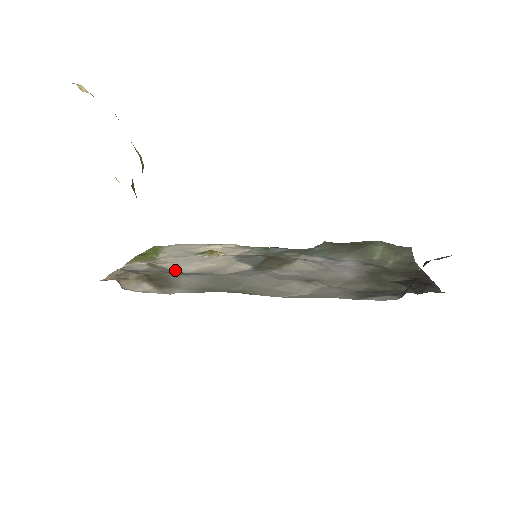
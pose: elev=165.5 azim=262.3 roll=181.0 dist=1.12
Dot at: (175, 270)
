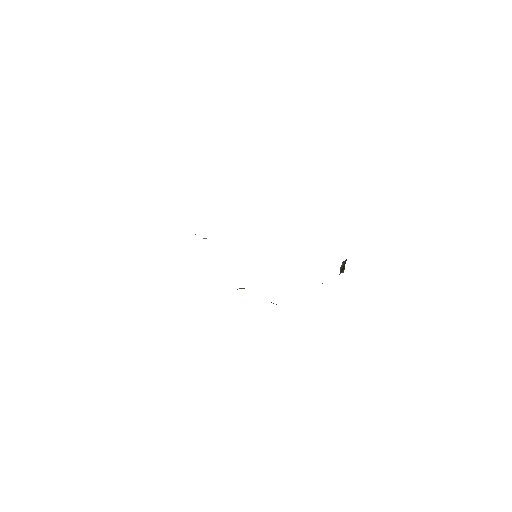
Dot at: occluded
